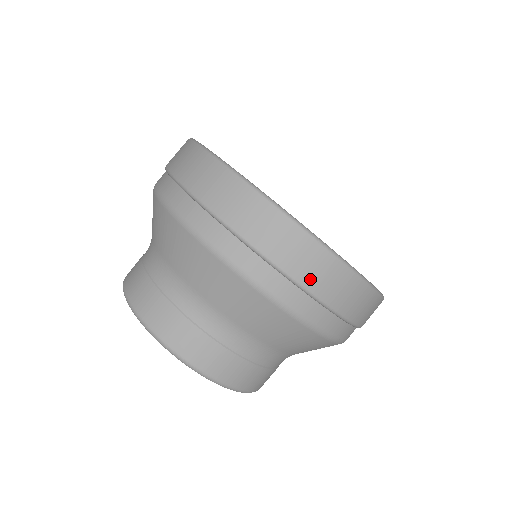
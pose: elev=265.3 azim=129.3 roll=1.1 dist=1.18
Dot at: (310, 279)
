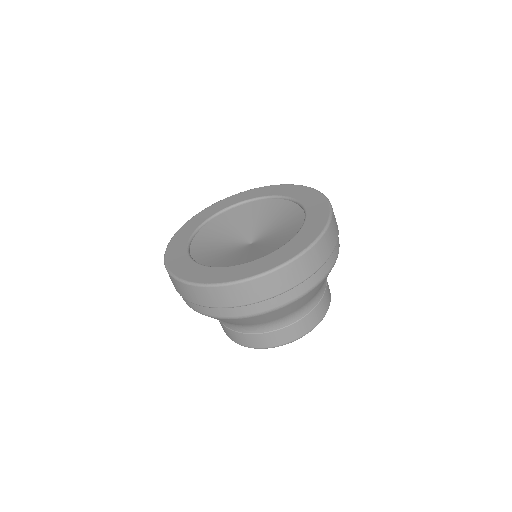
Dot at: (270, 292)
